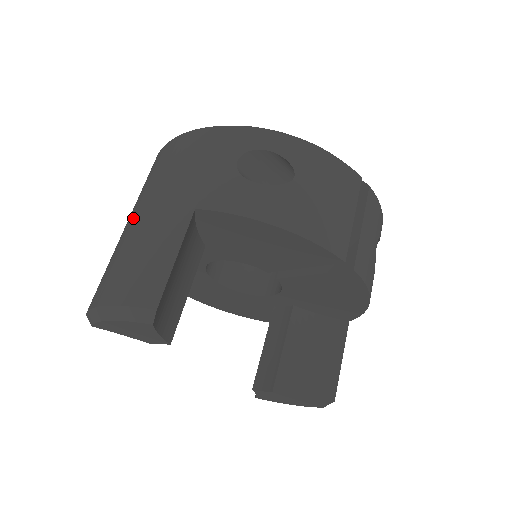
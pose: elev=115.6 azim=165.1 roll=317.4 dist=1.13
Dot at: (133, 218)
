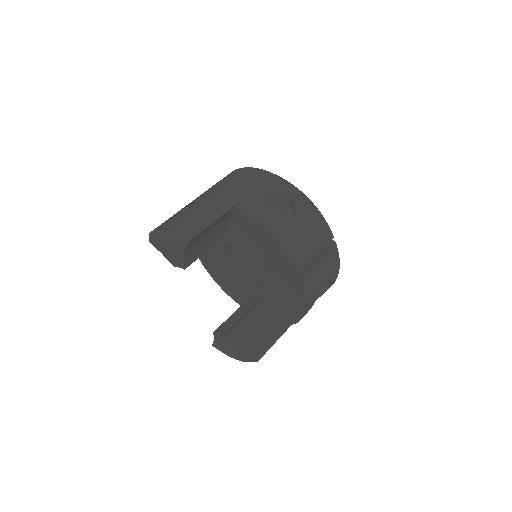
Dot at: (200, 197)
